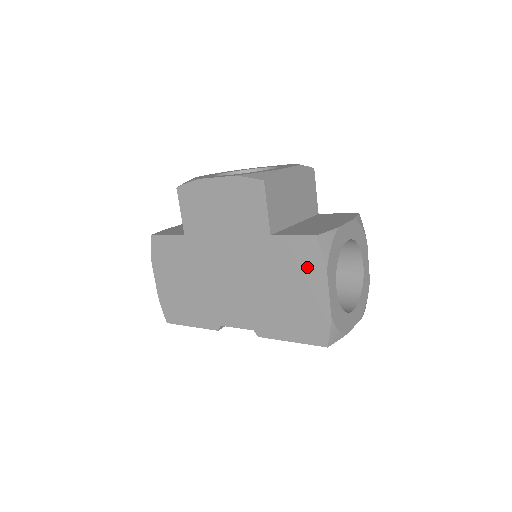
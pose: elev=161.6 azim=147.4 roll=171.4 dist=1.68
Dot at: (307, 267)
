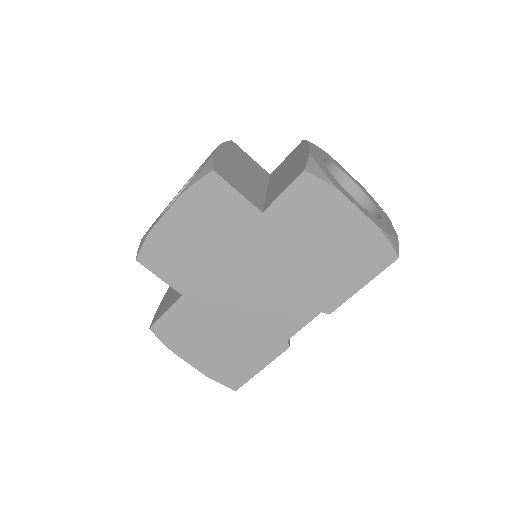
Dot at: (320, 207)
